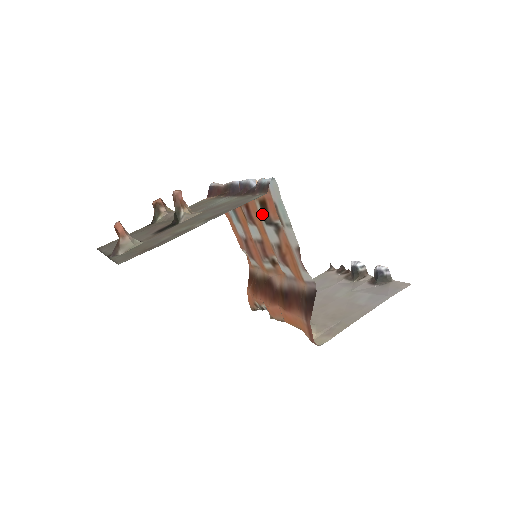
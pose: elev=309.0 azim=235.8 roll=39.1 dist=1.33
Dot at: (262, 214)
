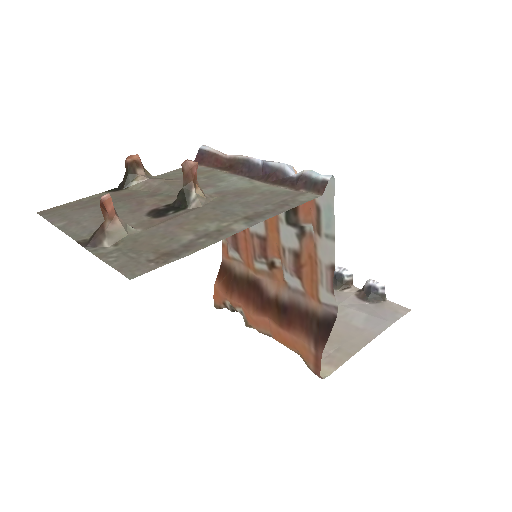
Dot at: occluded
